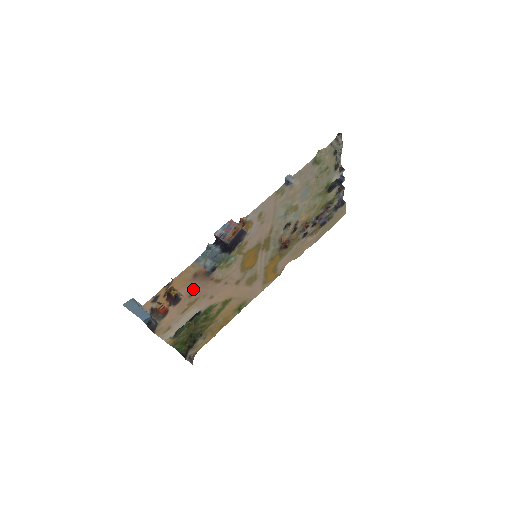
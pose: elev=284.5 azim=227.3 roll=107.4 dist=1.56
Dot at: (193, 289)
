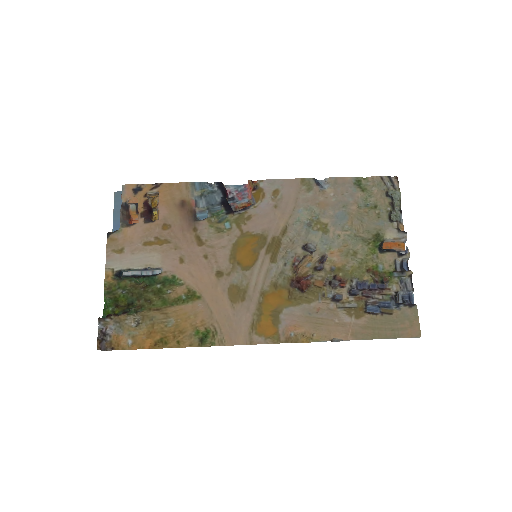
Dot at: (172, 222)
